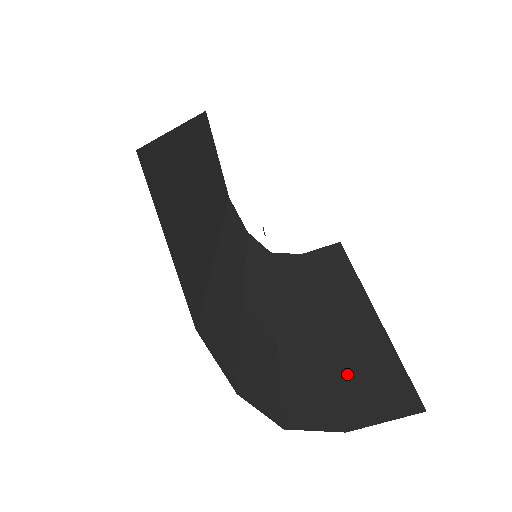
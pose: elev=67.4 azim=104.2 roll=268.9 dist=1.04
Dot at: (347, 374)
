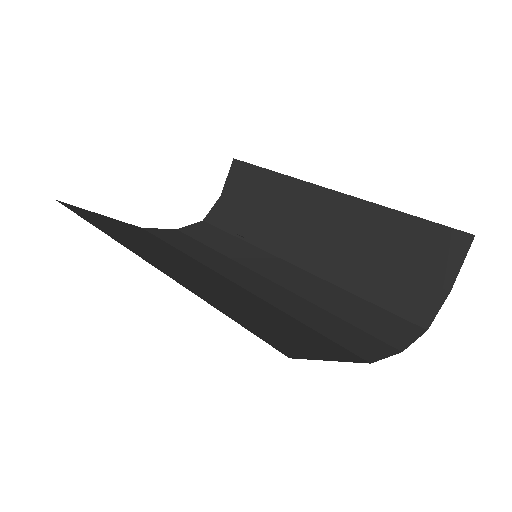
Dot at: (399, 257)
